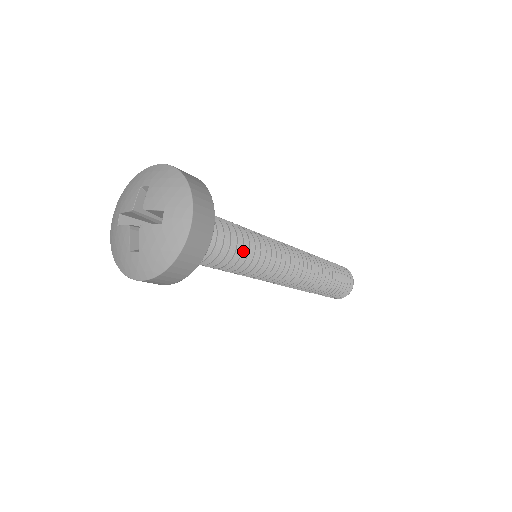
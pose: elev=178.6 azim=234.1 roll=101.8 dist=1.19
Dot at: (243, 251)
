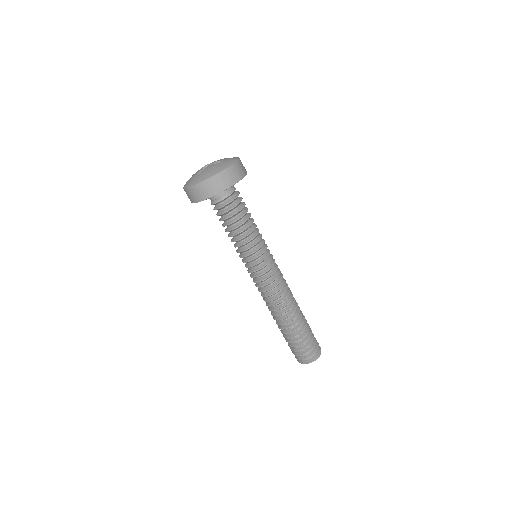
Dot at: (250, 229)
